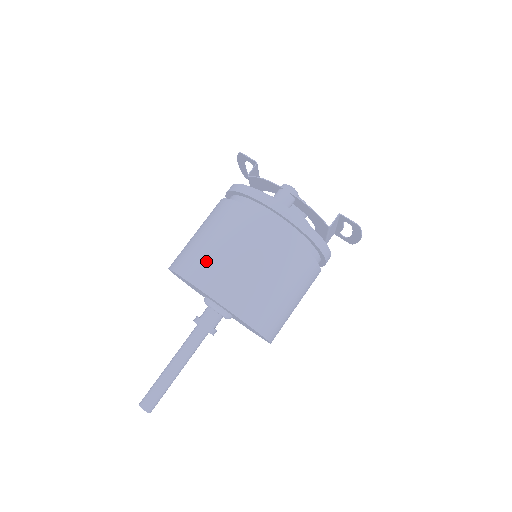
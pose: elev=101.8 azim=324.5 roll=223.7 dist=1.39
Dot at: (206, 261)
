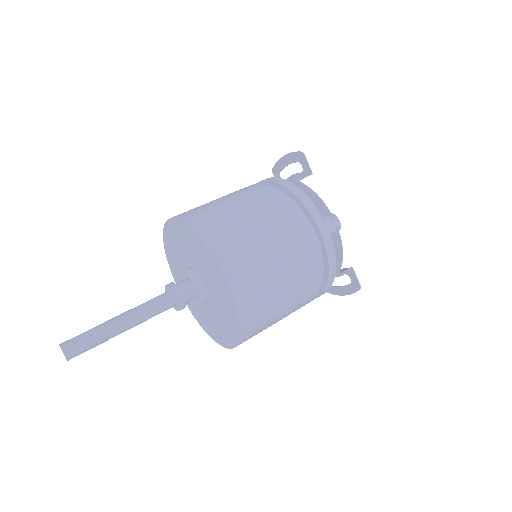
Dot at: (239, 243)
